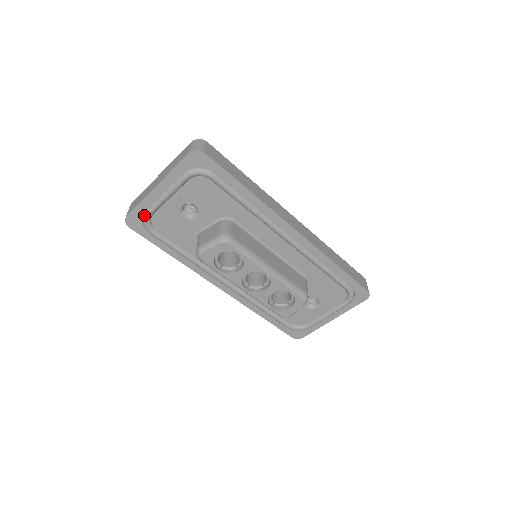
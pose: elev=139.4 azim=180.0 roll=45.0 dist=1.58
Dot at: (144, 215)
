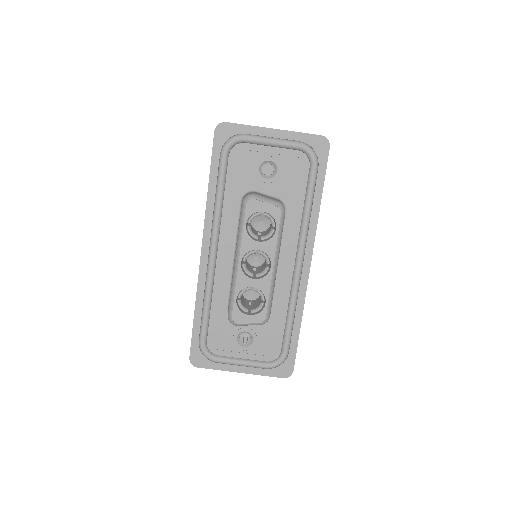
Dot at: (238, 135)
